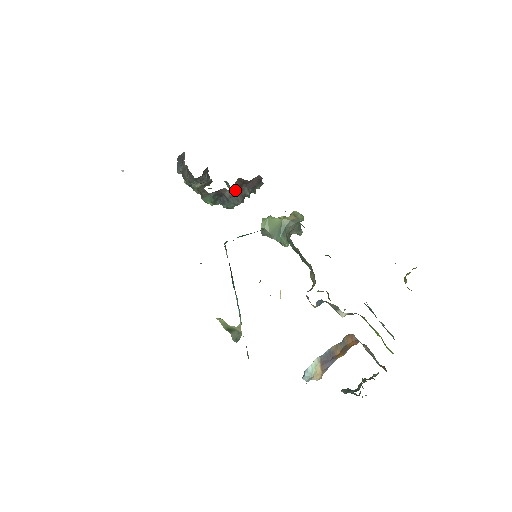
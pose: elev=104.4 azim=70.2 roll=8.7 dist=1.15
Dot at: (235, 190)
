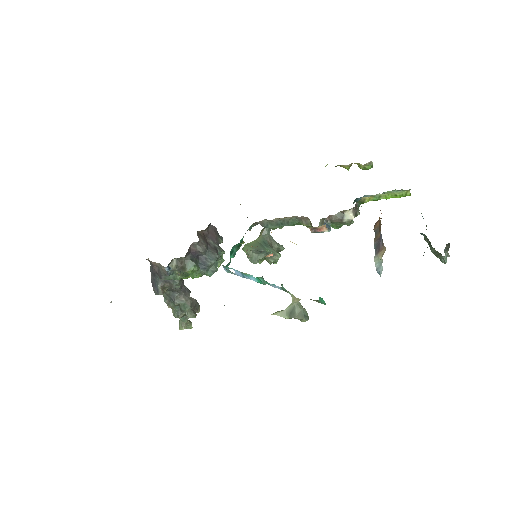
Dot at: (203, 243)
